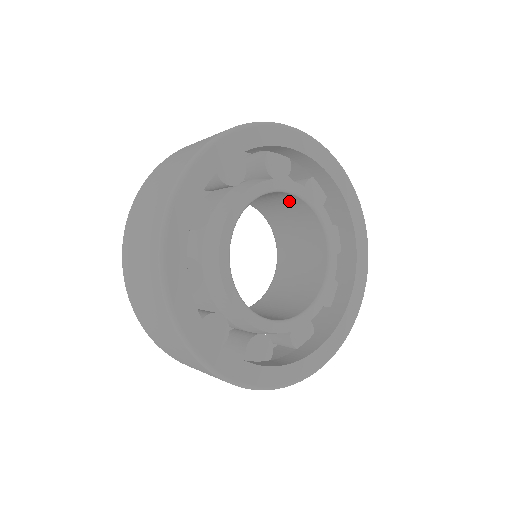
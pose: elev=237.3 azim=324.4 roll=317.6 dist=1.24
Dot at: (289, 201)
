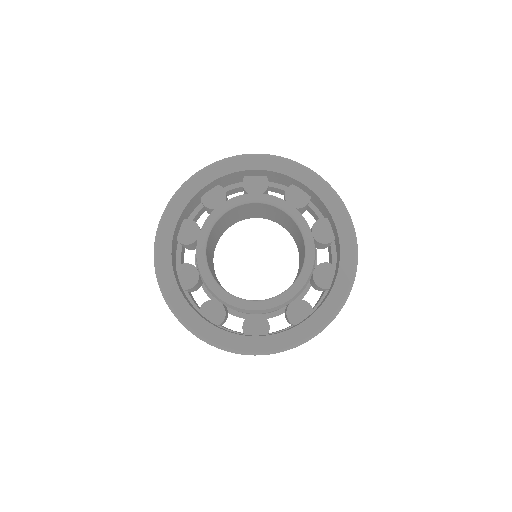
Dot at: (240, 210)
